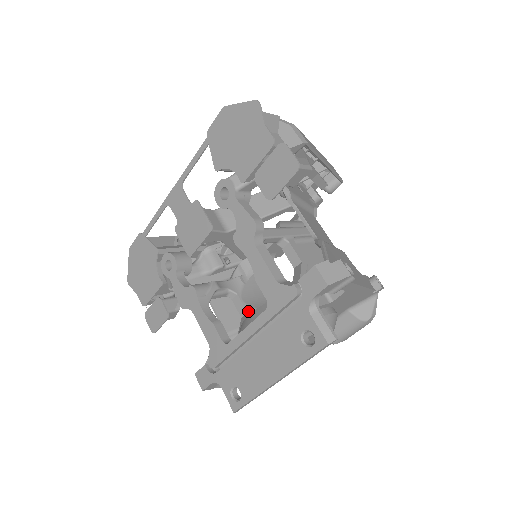
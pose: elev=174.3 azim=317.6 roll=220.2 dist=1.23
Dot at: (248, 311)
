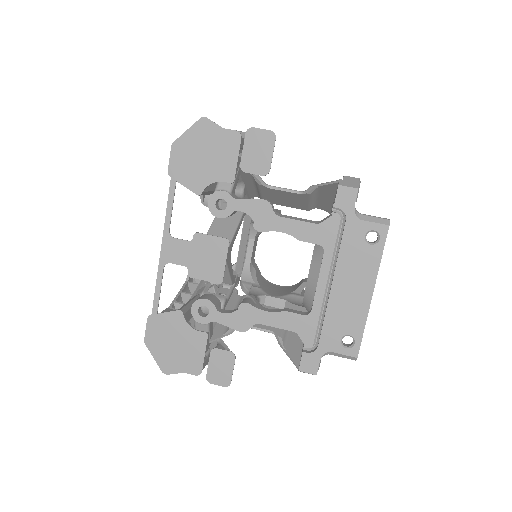
Dot at: (285, 299)
